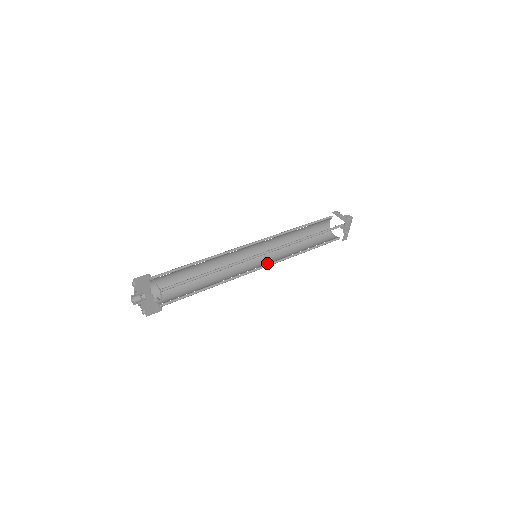
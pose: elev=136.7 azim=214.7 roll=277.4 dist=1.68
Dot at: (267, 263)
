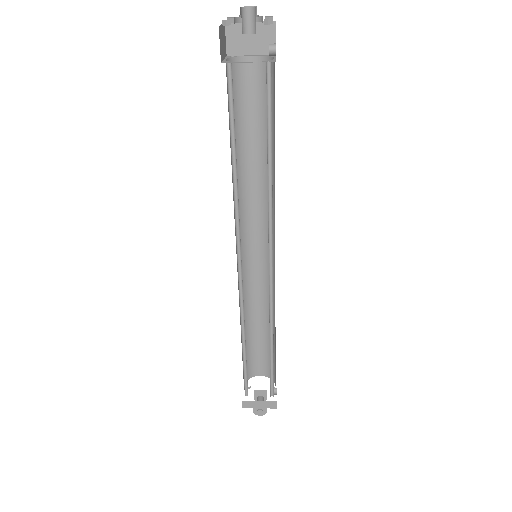
Dot at: occluded
